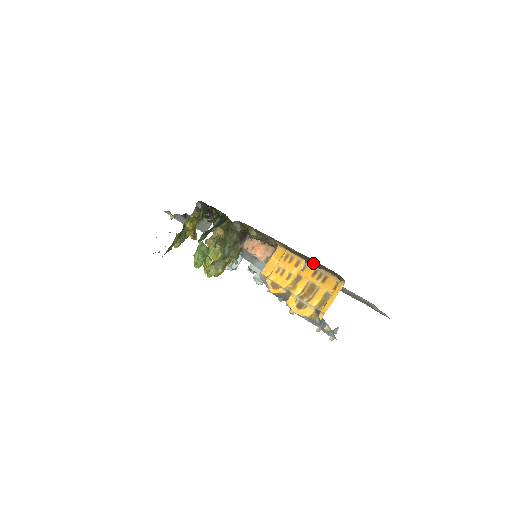
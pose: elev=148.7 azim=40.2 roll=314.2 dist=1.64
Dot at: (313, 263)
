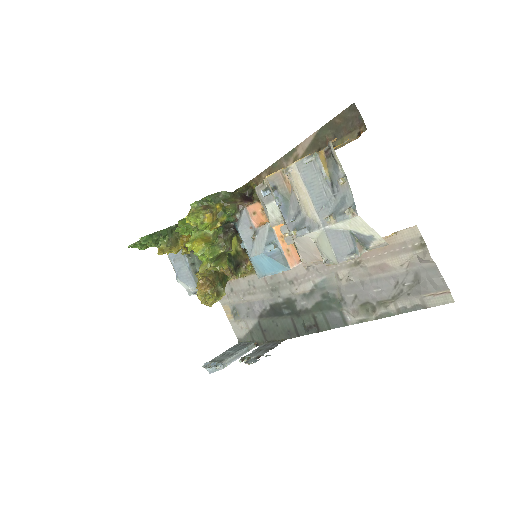
Dot at: occluded
